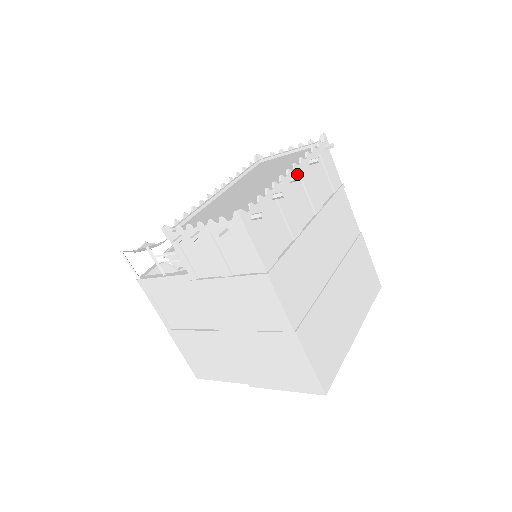
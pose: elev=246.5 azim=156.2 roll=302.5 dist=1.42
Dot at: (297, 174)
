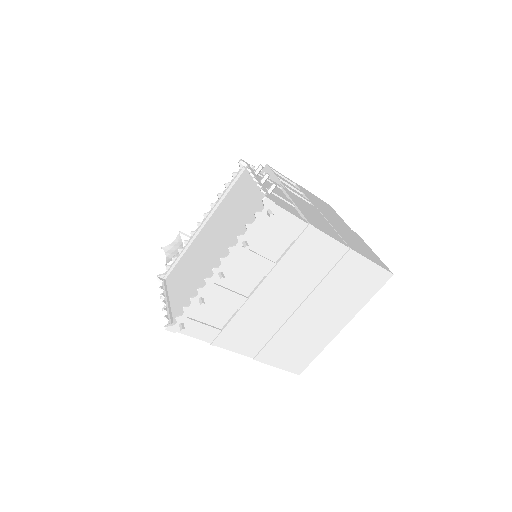
Dot at: (227, 265)
